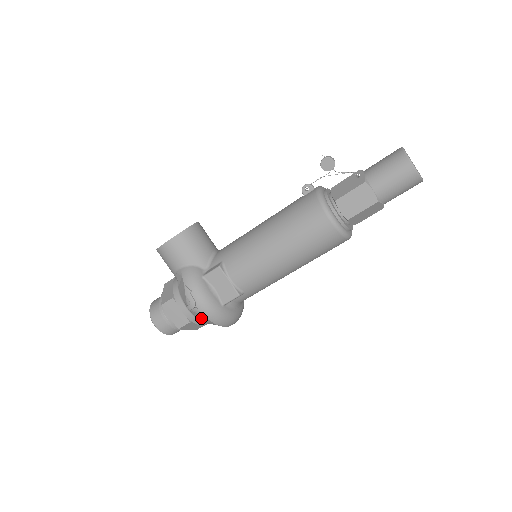
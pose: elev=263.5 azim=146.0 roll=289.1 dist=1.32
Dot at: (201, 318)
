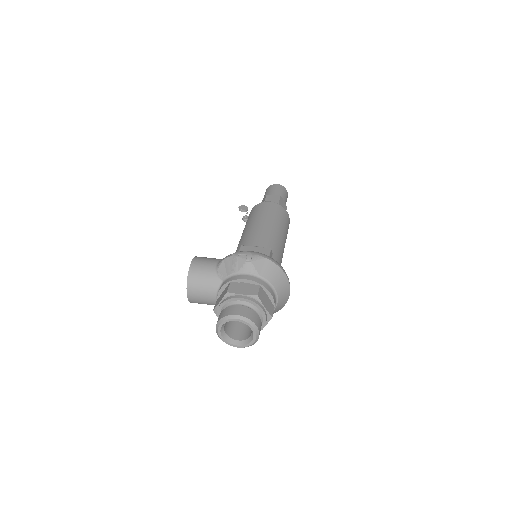
Dot at: (264, 270)
